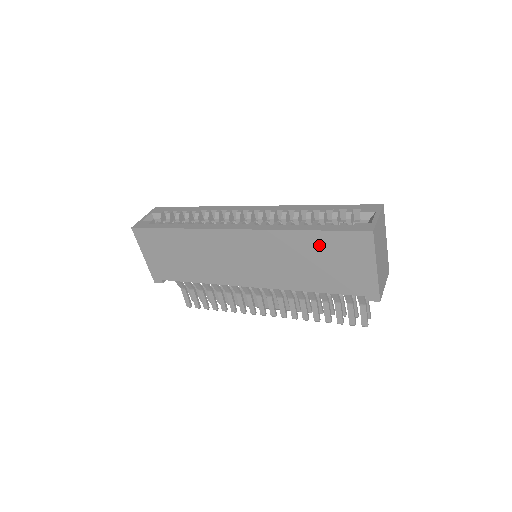
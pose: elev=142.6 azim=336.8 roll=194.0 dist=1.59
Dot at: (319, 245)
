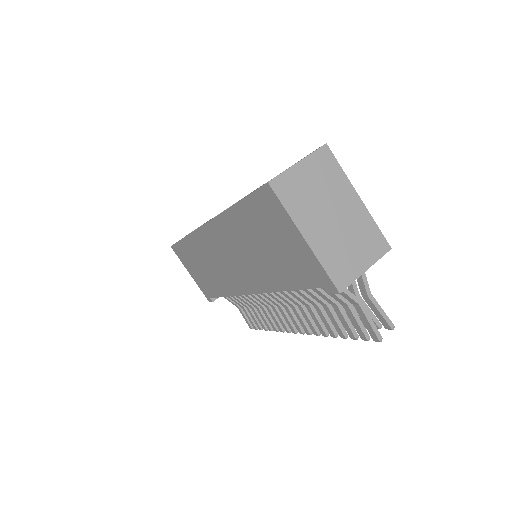
Dot at: (250, 222)
